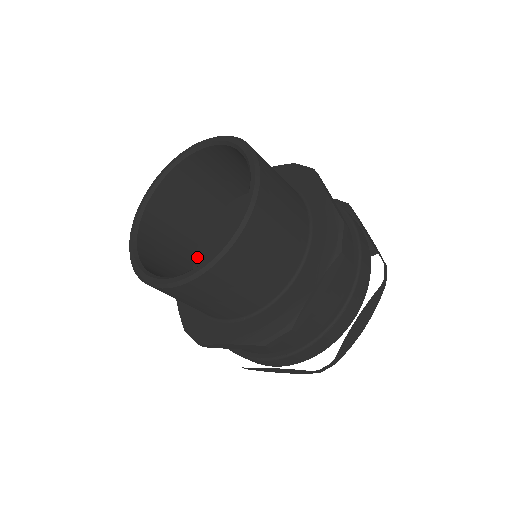
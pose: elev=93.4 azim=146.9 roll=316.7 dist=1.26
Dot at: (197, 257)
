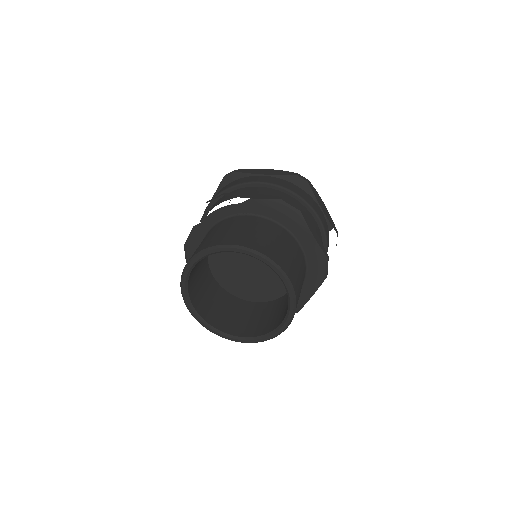
Dot at: (211, 263)
